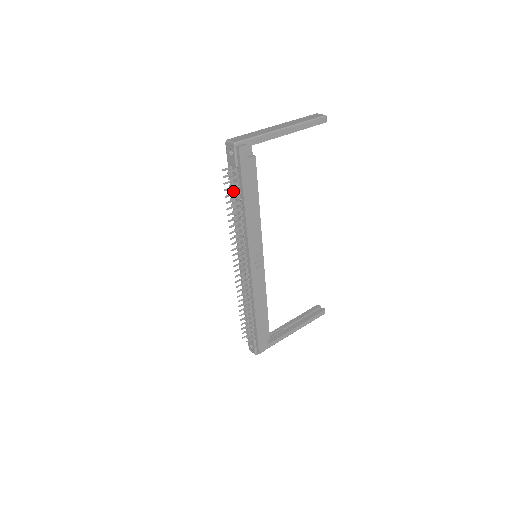
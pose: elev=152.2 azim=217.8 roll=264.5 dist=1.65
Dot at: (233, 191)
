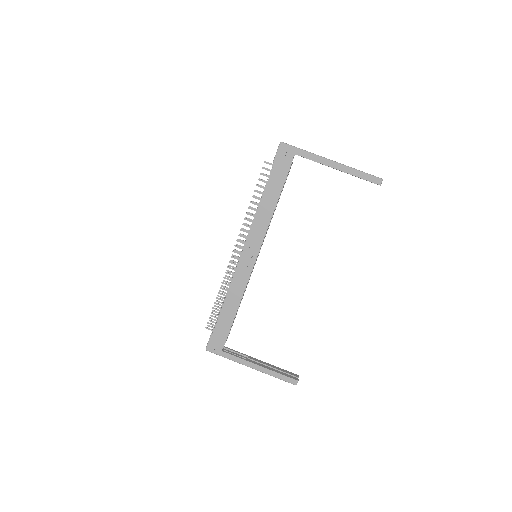
Dot at: (262, 180)
